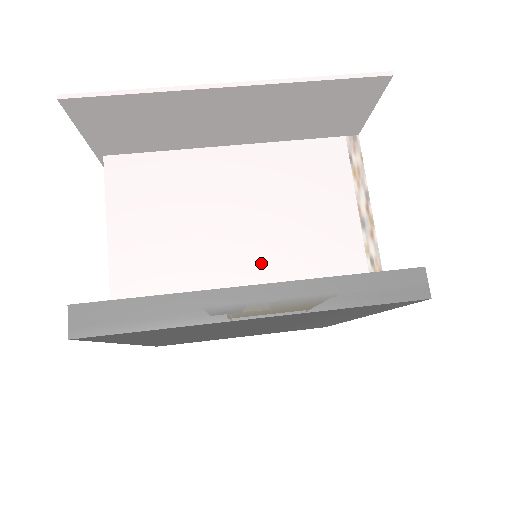
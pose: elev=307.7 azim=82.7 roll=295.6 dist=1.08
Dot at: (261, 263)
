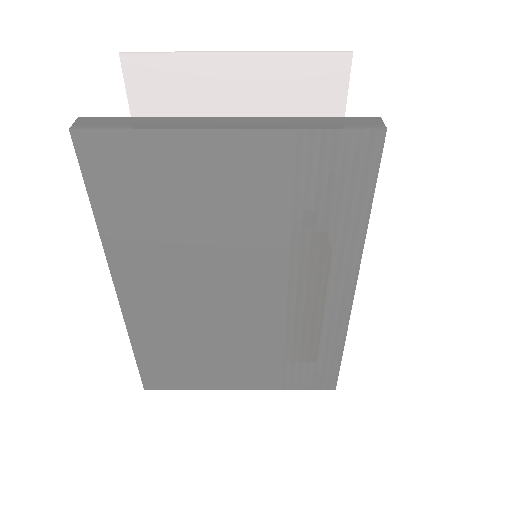
Dot at: occluded
